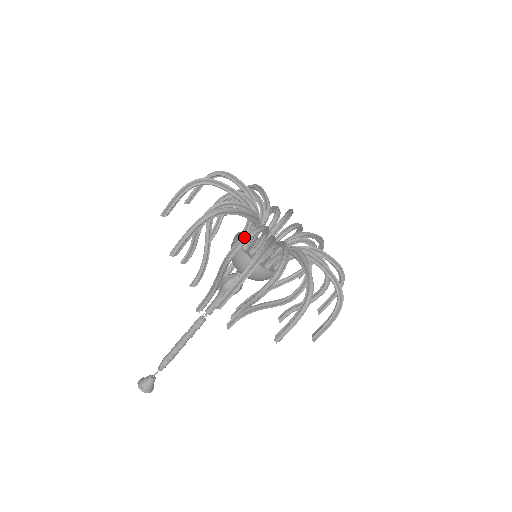
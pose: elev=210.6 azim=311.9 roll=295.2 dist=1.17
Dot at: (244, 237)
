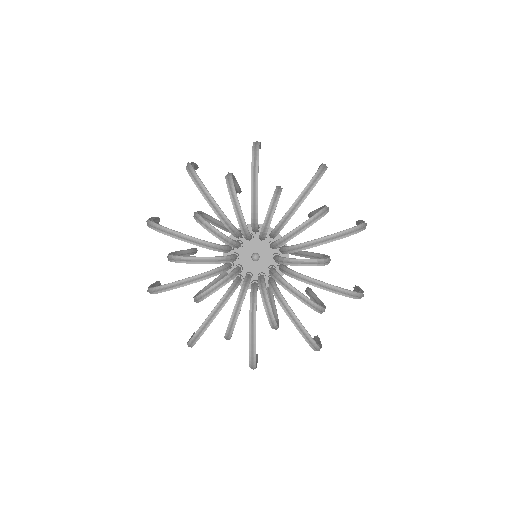
Dot at: (194, 300)
